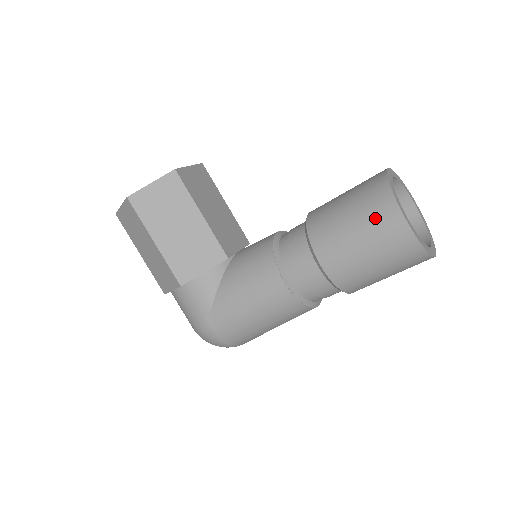
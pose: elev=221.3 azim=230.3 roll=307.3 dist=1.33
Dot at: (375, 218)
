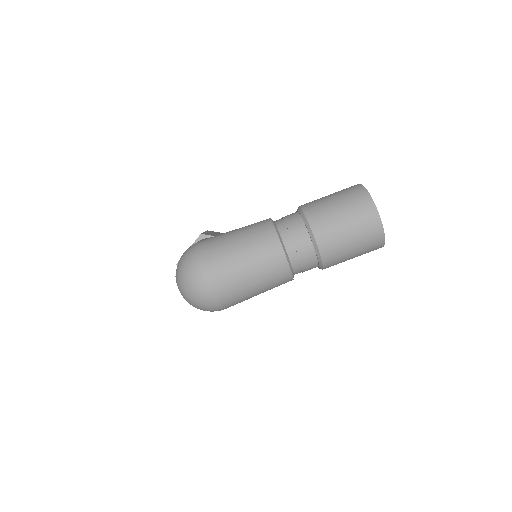
Dot at: occluded
